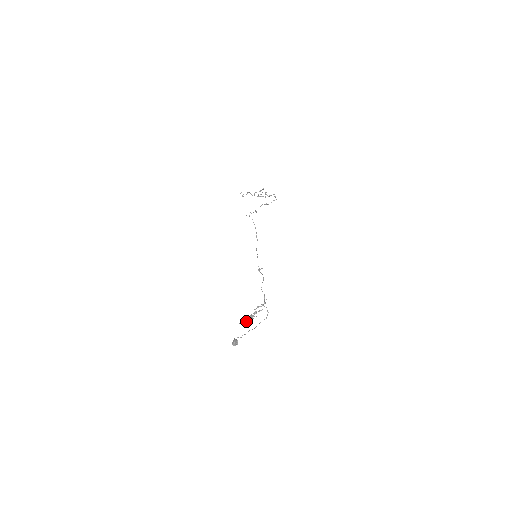
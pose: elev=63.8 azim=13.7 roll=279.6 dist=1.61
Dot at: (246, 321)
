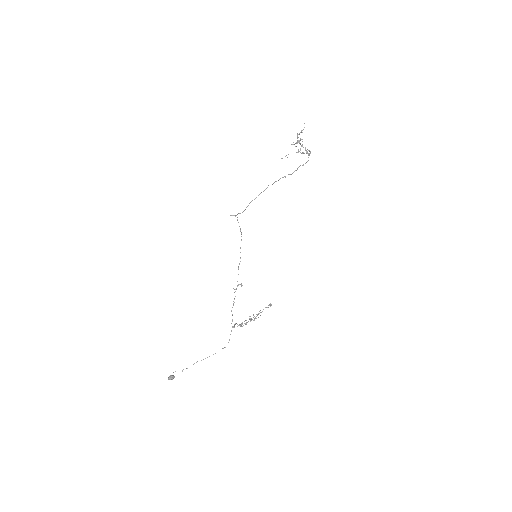
Dot at: occluded
